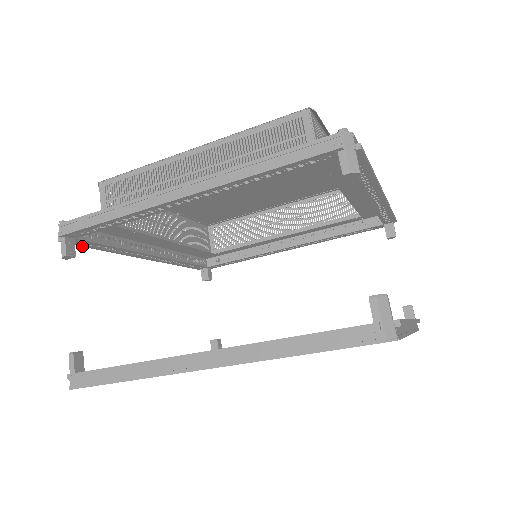
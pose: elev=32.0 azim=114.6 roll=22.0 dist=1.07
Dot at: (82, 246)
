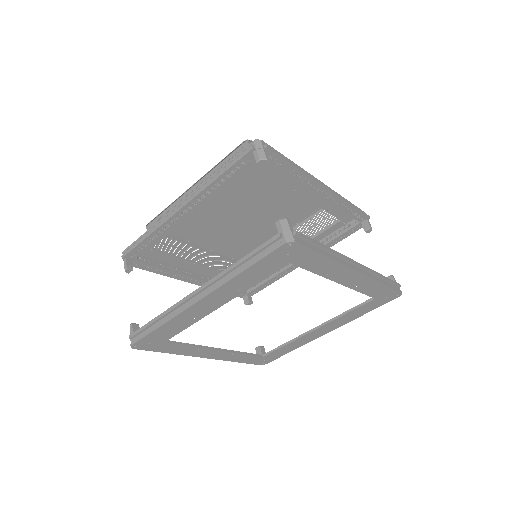
Dot at: occluded
